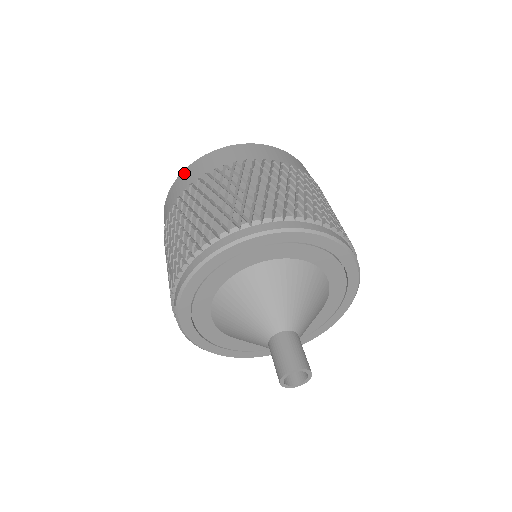
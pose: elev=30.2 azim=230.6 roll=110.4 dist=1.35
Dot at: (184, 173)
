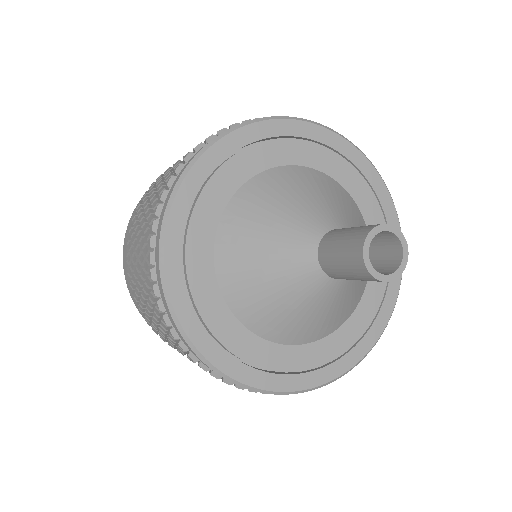
Dot at: occluded
